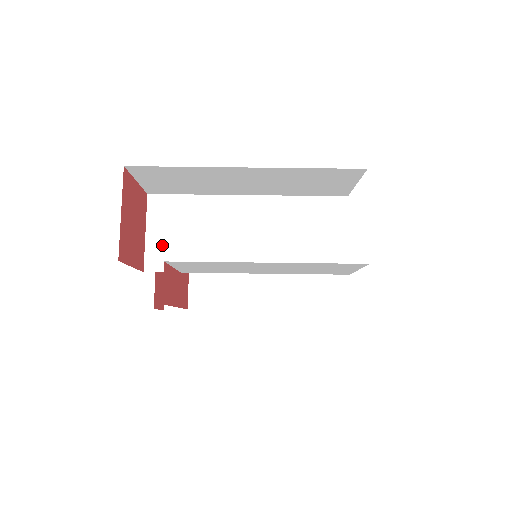
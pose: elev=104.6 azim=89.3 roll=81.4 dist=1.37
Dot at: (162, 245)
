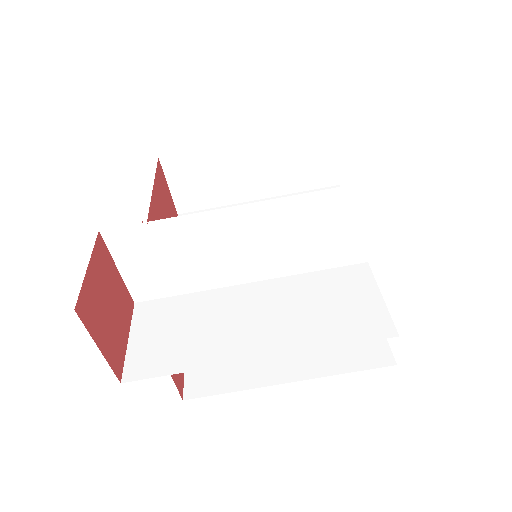
Dot at: (144, 277)
